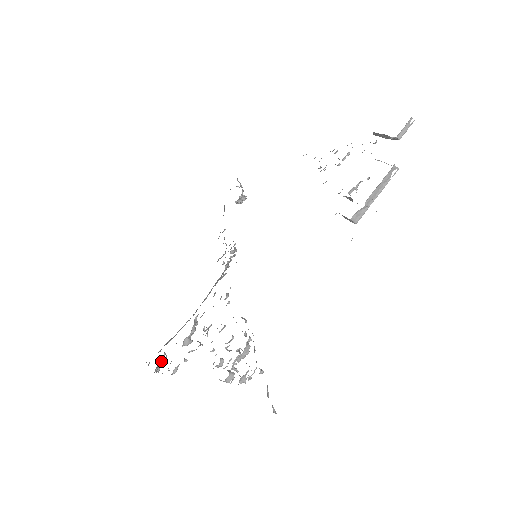
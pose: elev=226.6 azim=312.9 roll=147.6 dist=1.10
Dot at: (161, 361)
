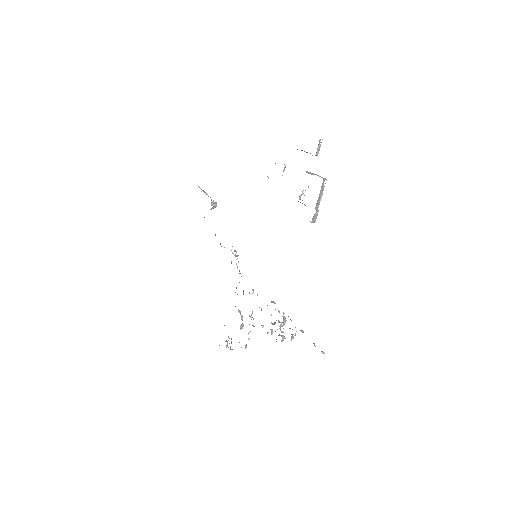
Dot at: (227, 341)
